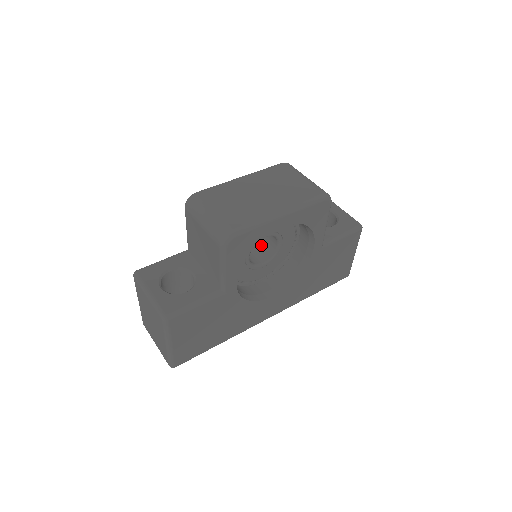
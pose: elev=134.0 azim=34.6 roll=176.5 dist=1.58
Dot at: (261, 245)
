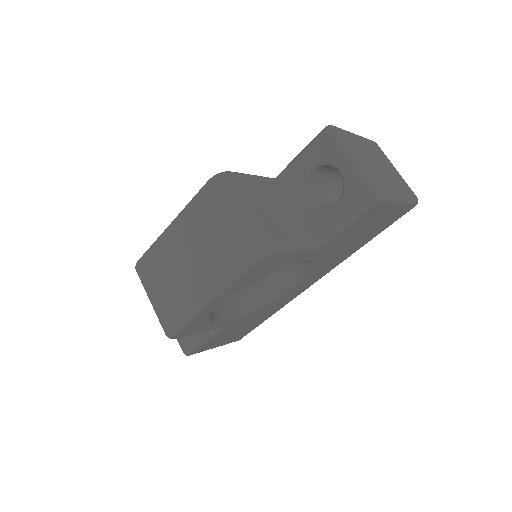
Dot at: occluded
